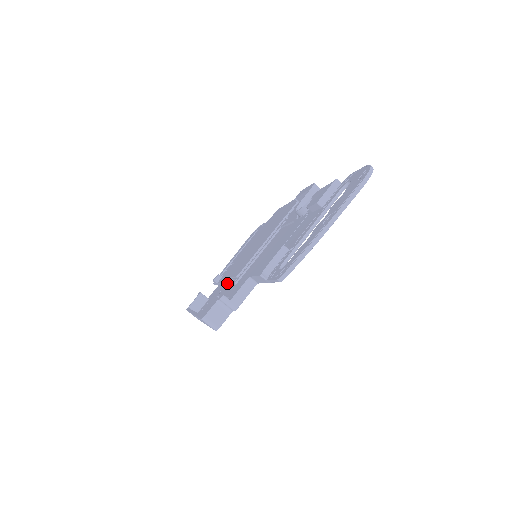
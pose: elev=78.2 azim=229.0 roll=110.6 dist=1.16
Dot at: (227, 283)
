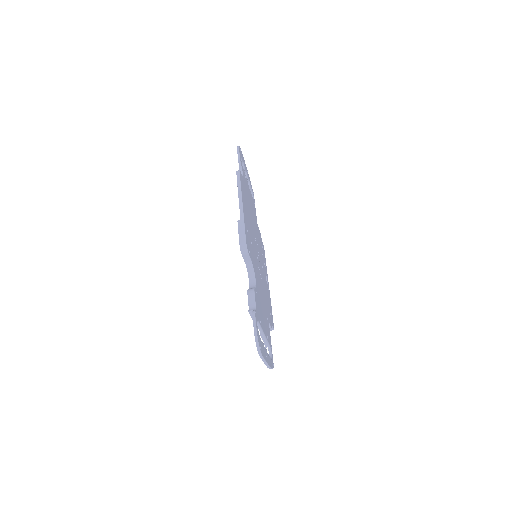
Dot at: occluded
